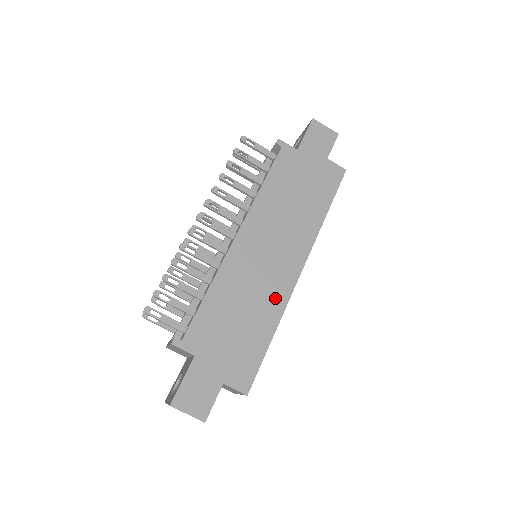
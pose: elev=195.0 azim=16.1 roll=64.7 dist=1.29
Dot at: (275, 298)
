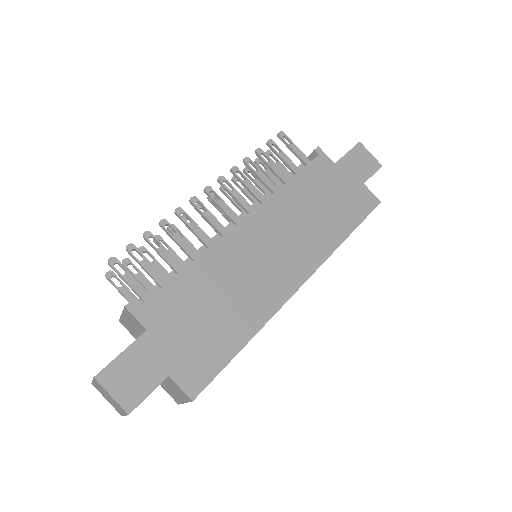
Dot at: (263, 302)
